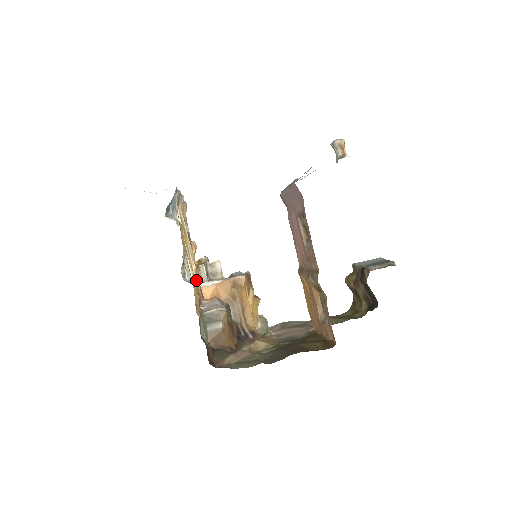
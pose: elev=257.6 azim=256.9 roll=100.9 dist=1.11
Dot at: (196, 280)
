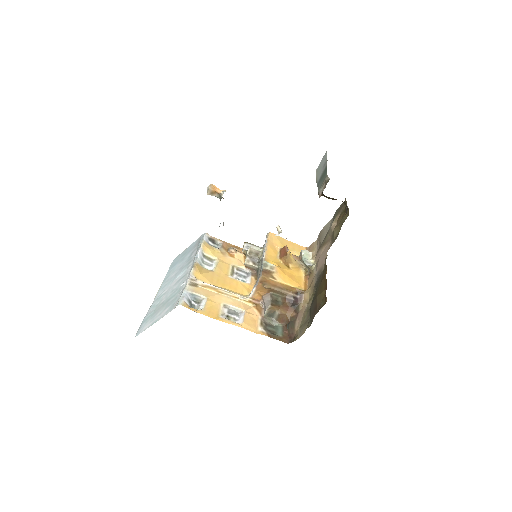
Dot at: (245, 299)
